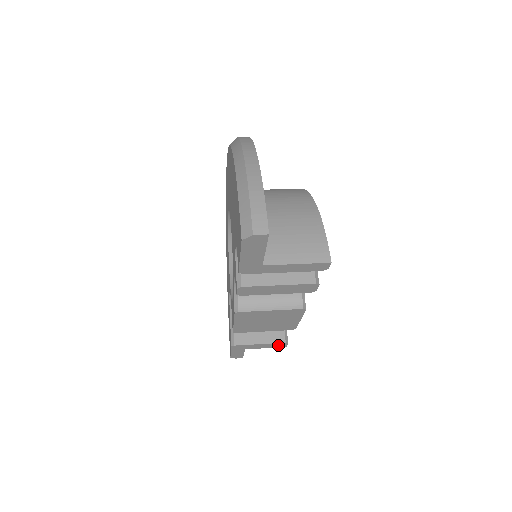
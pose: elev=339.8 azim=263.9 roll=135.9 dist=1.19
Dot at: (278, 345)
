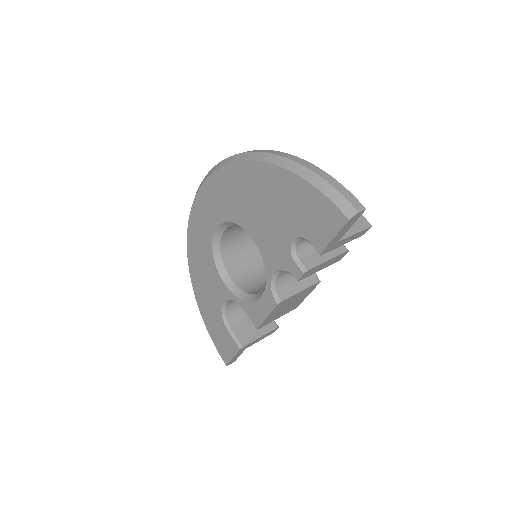
Dot at: (270, 333)
